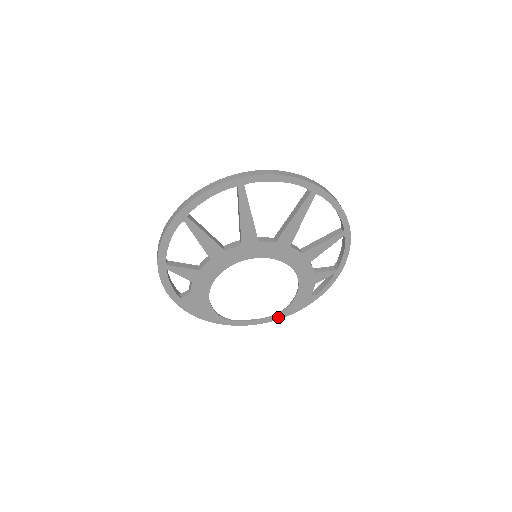
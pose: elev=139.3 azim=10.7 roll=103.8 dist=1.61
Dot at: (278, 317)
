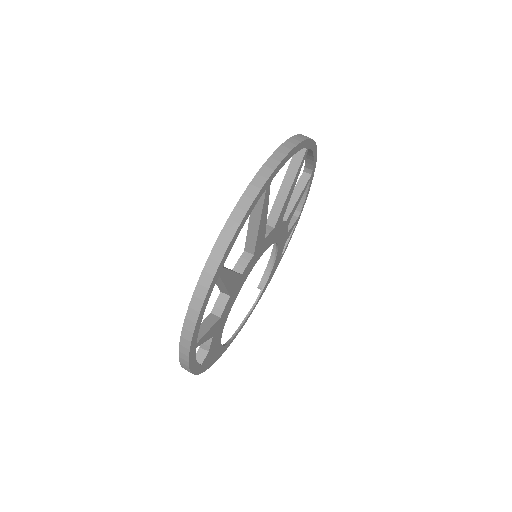
Dot at: occluded
